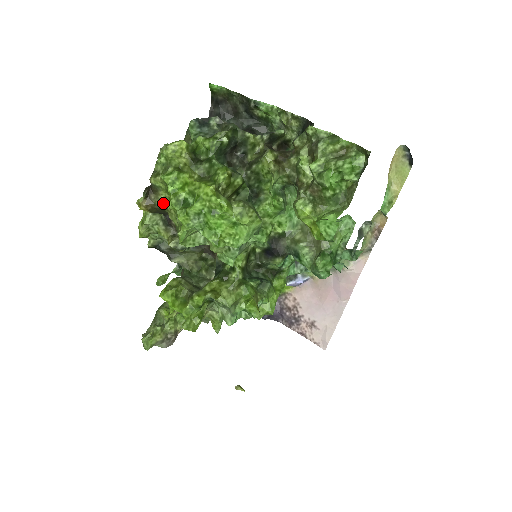
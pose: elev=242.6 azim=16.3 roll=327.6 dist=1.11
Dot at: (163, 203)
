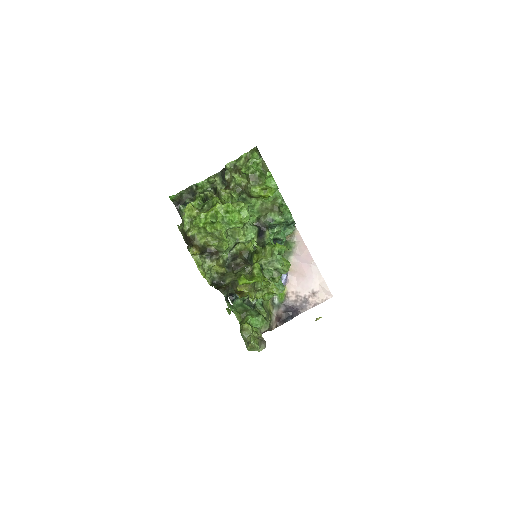
Dot at: (202, 241)
